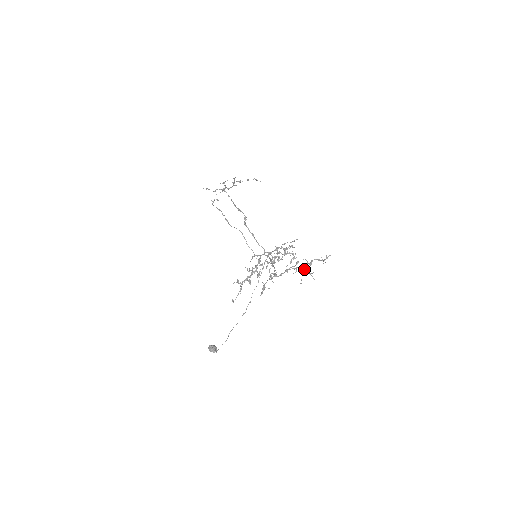
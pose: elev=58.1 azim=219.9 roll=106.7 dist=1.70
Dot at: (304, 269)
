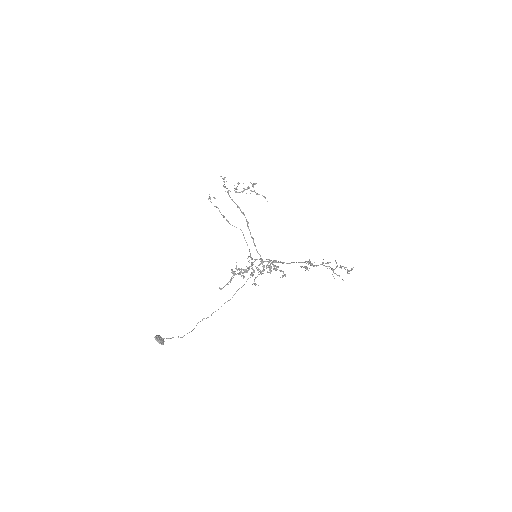
Dot at: occluded
